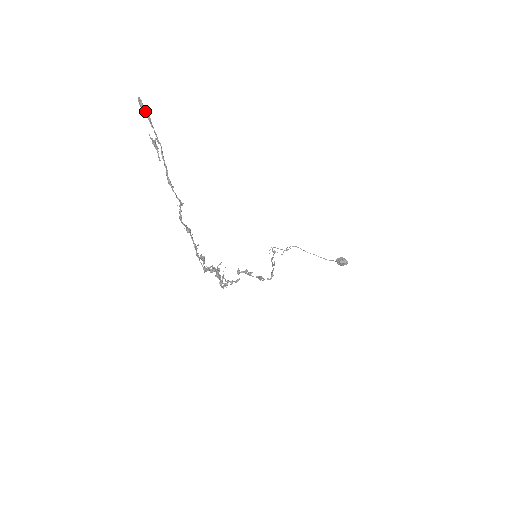
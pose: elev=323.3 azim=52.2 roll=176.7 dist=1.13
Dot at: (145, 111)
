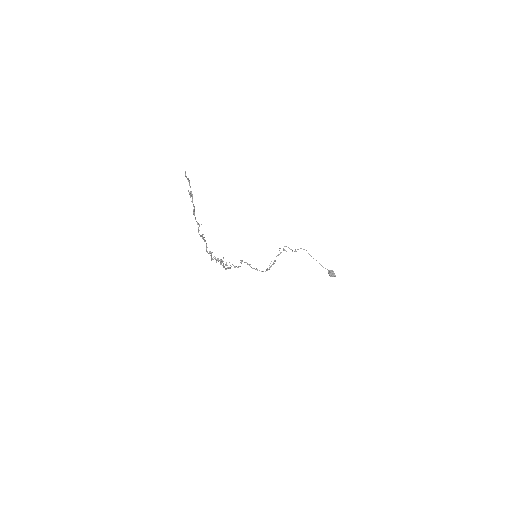
Dot at: (187, 178)
